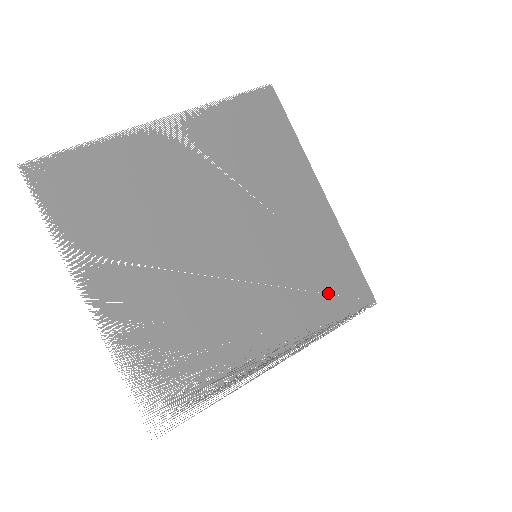
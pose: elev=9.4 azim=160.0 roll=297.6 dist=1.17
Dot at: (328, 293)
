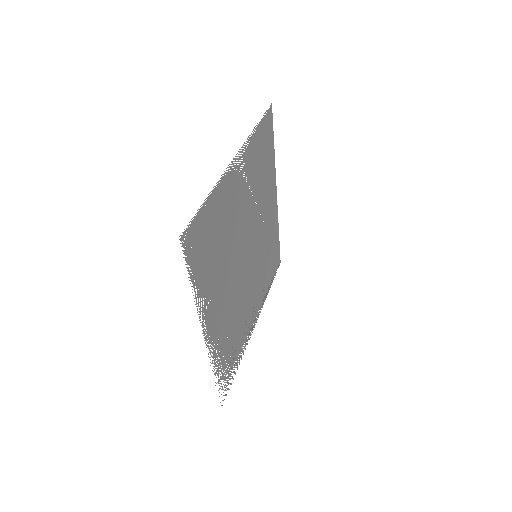
Dot at: (271, 266)
